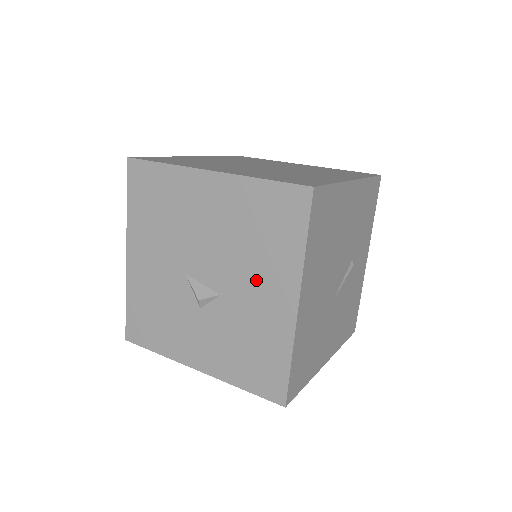
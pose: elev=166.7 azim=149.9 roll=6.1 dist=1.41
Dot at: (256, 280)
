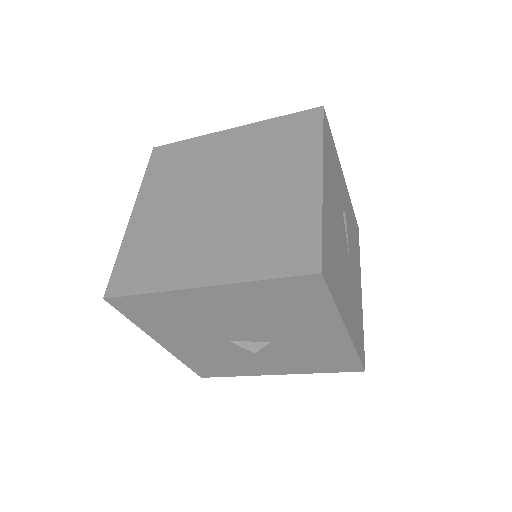
Dot at: (299, 329)
